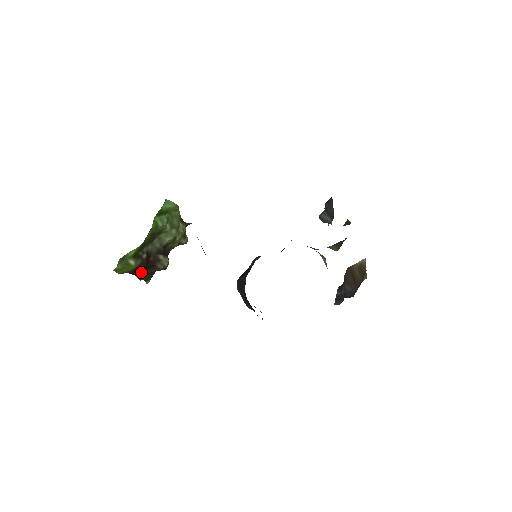
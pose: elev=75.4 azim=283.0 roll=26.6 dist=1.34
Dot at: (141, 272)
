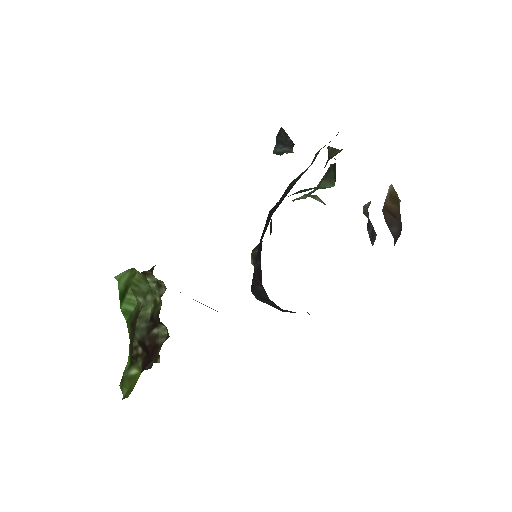
Dot at: (147, 364)
